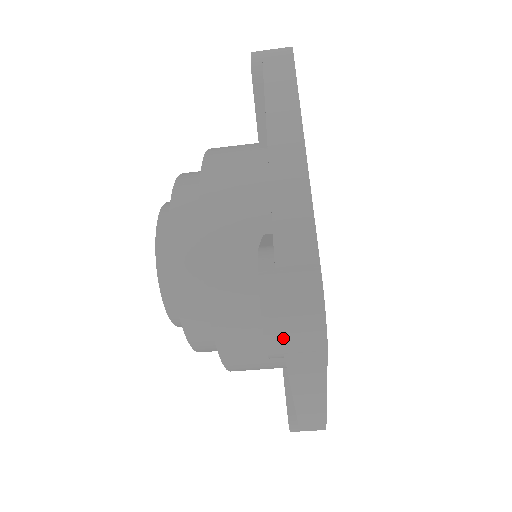
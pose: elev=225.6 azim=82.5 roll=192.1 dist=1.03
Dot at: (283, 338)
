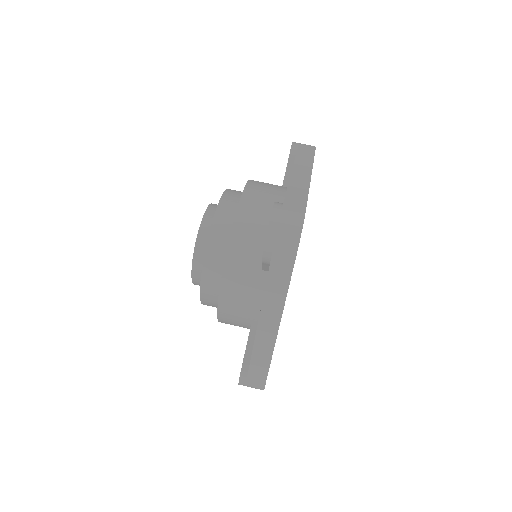
Dot at: occluded
